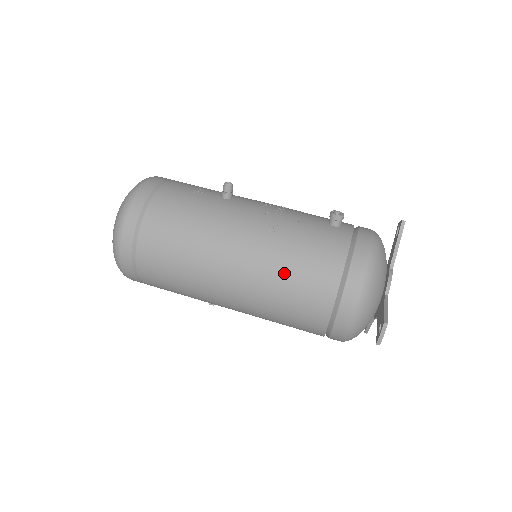
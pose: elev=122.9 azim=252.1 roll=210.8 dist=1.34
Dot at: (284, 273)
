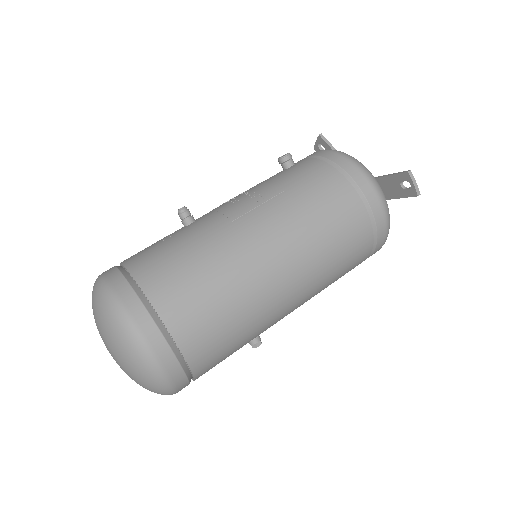
Dot at: (309, 215)
